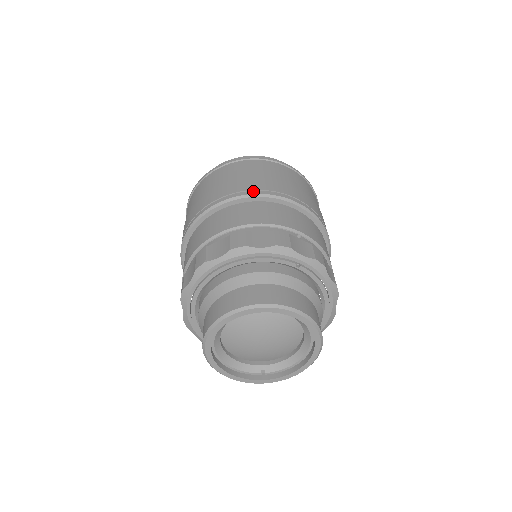
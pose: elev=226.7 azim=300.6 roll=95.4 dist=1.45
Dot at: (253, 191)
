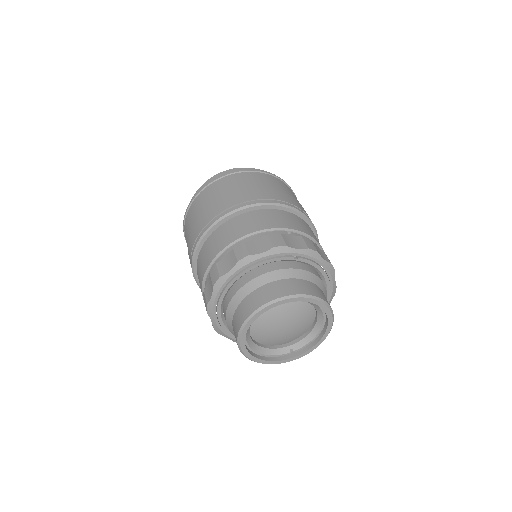
Dot at: (239, 205)
